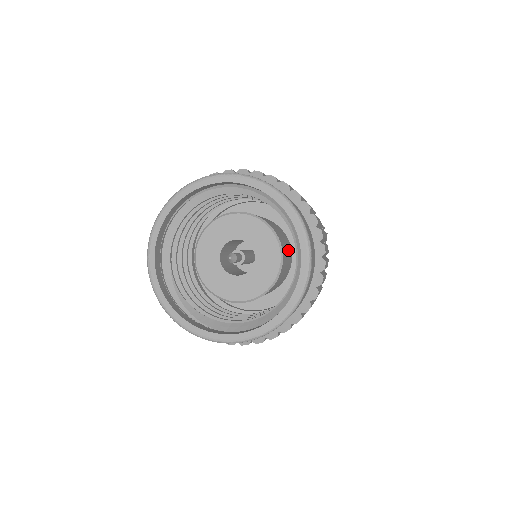
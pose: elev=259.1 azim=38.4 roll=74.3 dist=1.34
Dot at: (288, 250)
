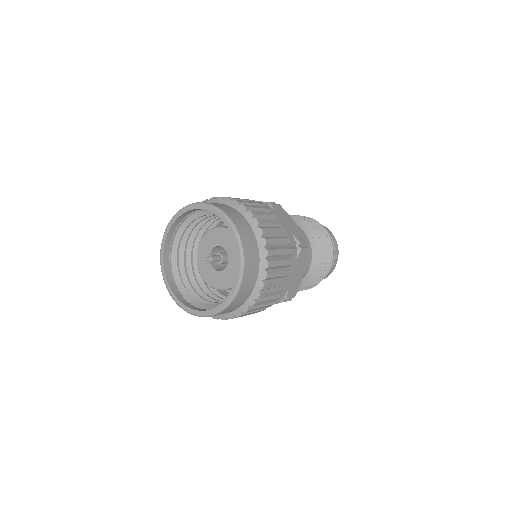
Dot at: occluded
